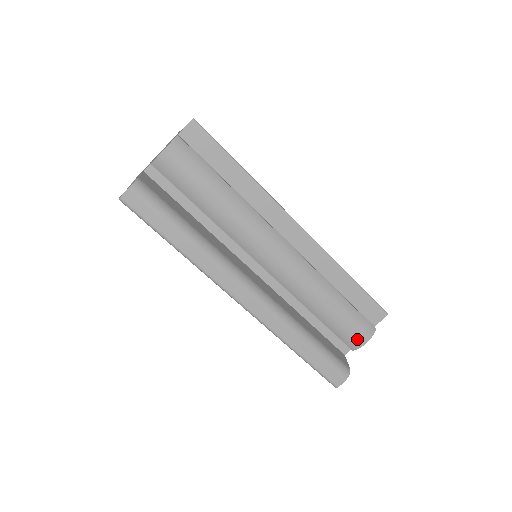
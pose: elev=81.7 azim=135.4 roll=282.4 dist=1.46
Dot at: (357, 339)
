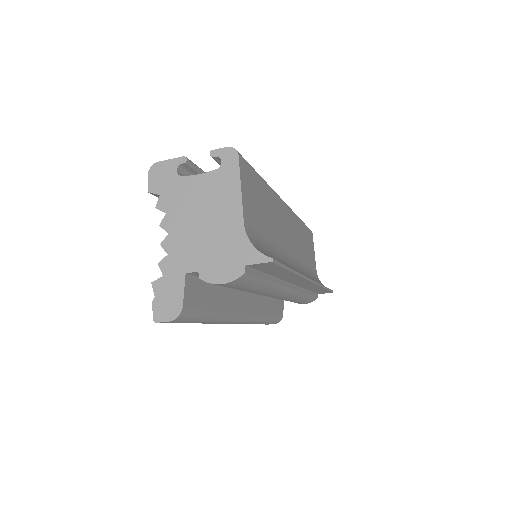
Dot at: (300, 303)
